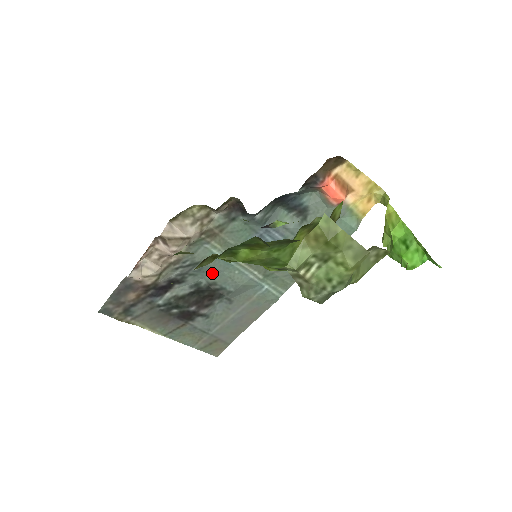
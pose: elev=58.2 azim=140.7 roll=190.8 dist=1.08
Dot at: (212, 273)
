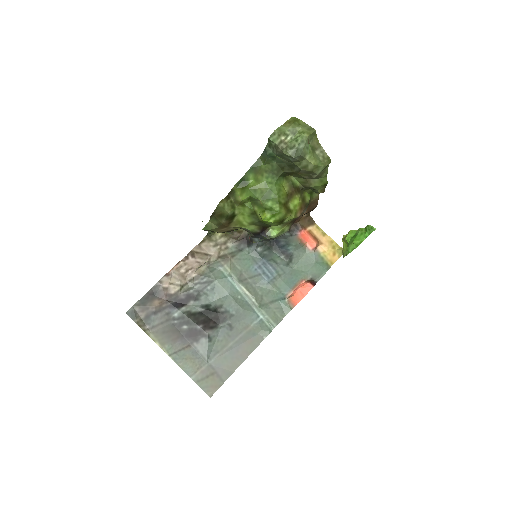
Dot at: (221, 296)
